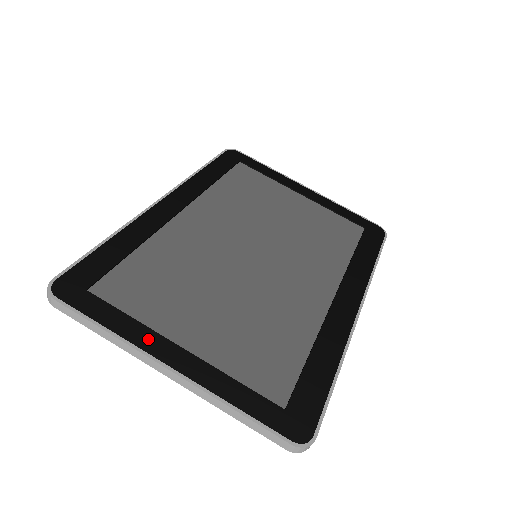
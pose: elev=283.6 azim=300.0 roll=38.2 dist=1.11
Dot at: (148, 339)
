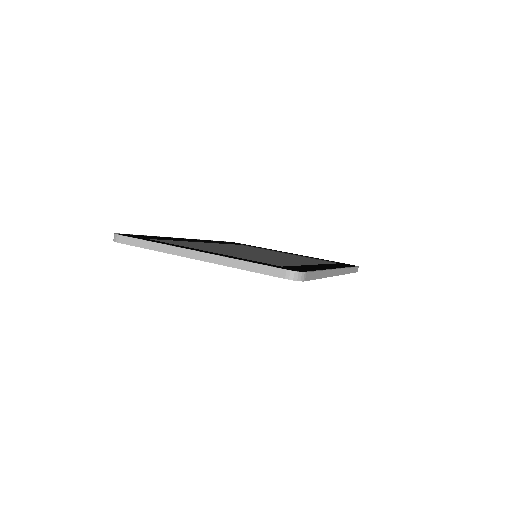
Dot at: occluded
